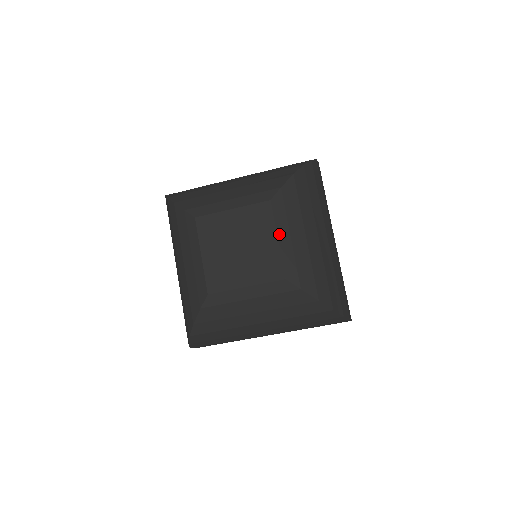
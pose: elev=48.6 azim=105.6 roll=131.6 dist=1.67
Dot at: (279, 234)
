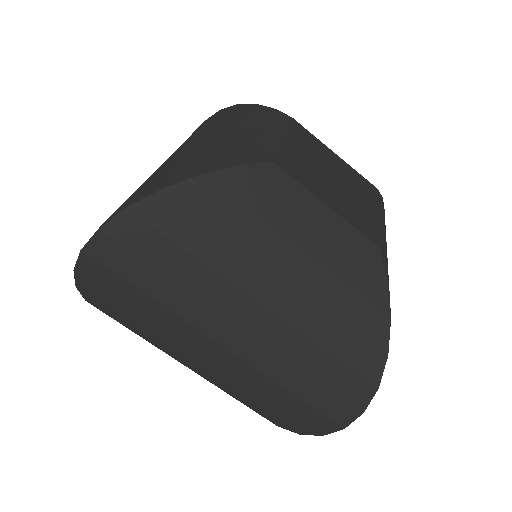
Dot at: (379, 214)
